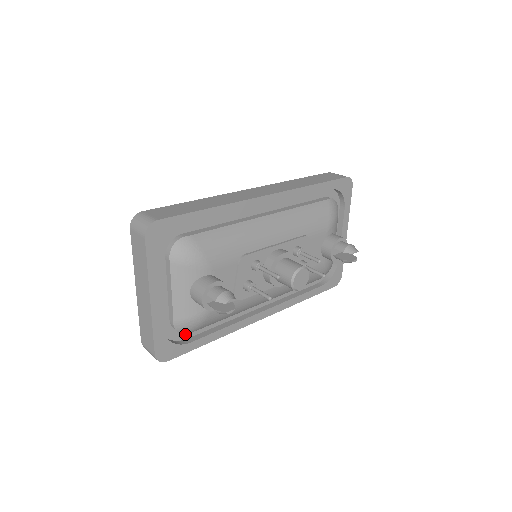
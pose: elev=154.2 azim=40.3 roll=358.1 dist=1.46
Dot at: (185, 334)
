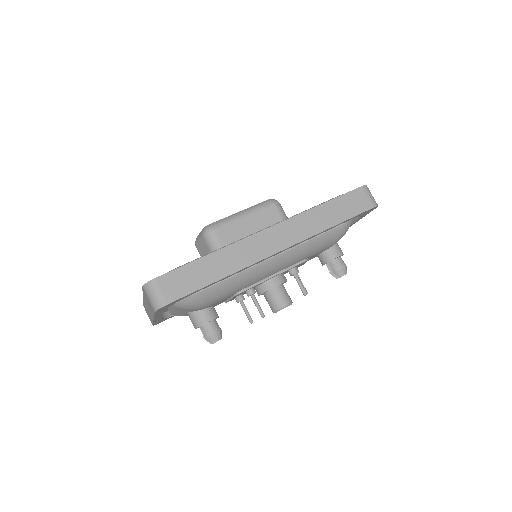
Dot at: occluded
